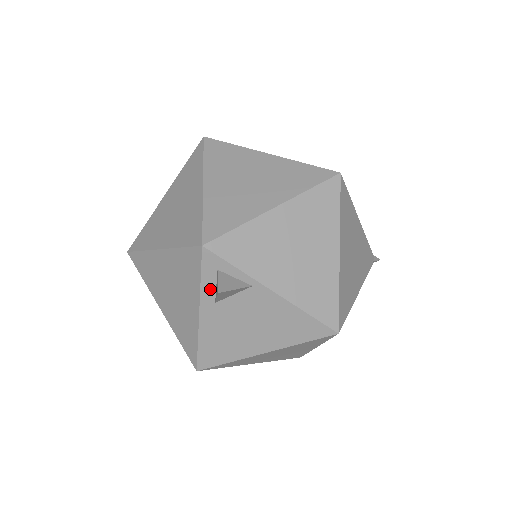
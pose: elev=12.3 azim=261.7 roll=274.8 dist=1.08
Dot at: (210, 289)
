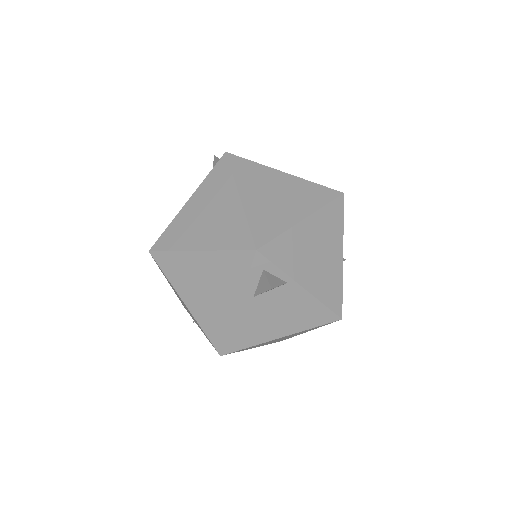
Dot at: (252, 286)
